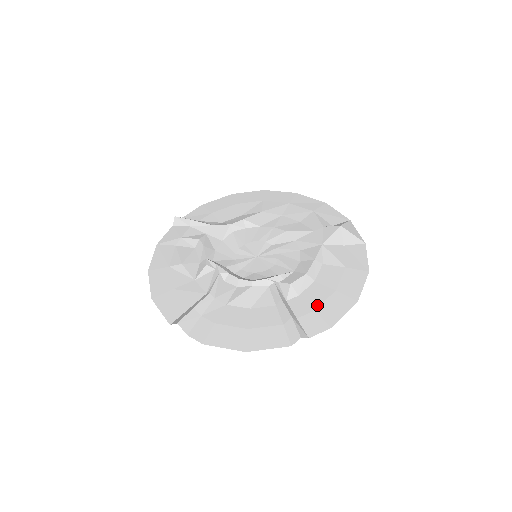
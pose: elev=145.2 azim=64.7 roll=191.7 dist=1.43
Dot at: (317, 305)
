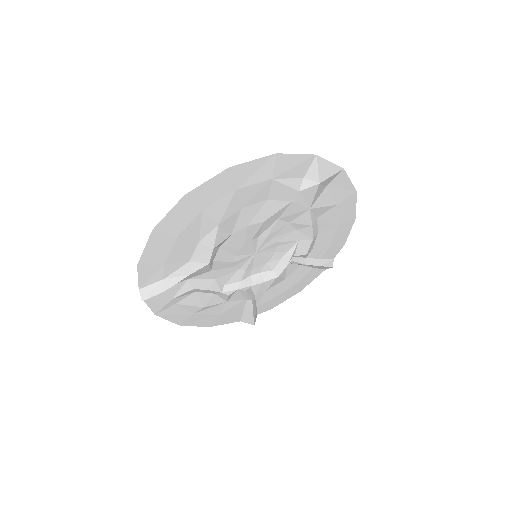
Dot at: (330, 244)
